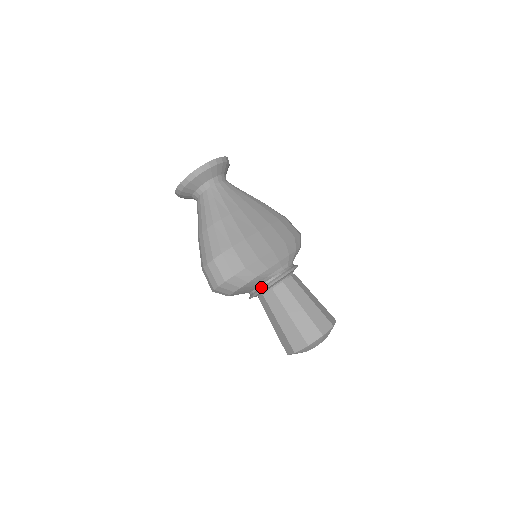
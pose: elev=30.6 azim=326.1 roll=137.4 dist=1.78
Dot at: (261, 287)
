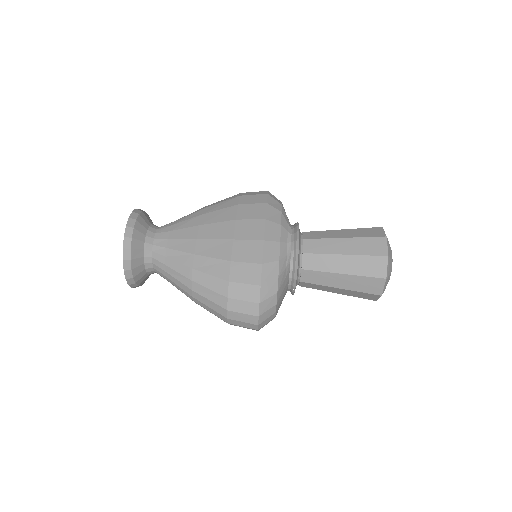
Dot at: (291, 279)
